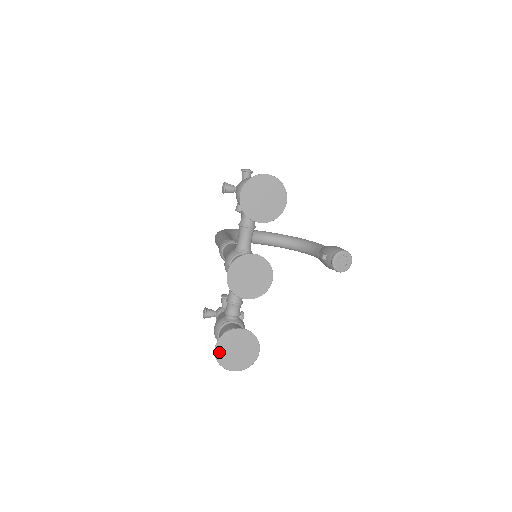
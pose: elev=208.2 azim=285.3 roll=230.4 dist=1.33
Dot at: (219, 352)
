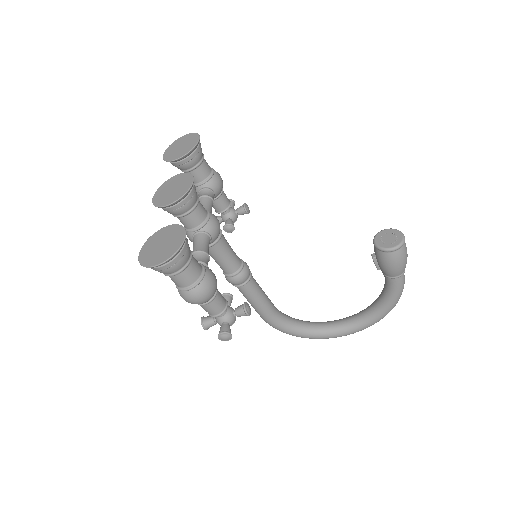
Dot at: (143, 256)
